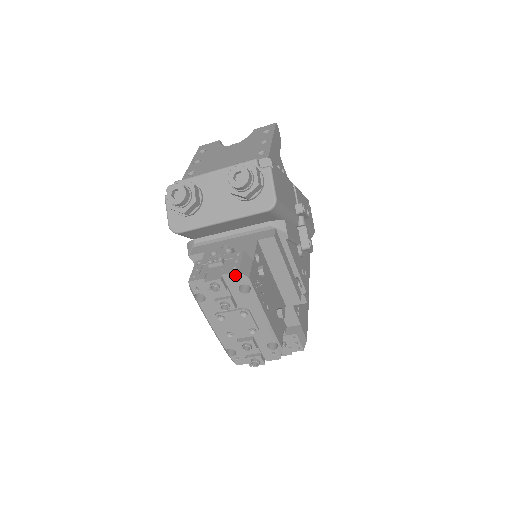
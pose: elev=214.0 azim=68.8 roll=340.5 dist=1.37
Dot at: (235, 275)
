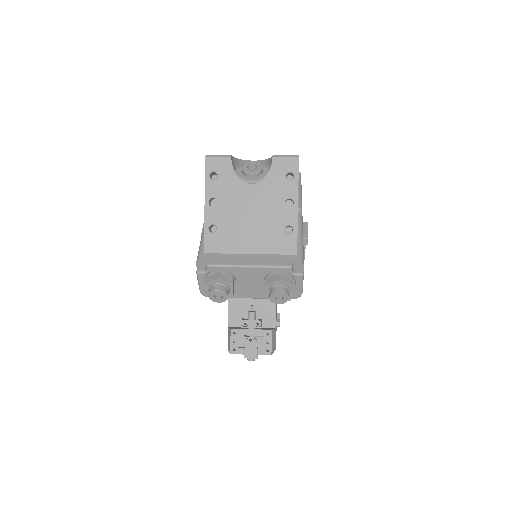
Dot at: (268, 354)
